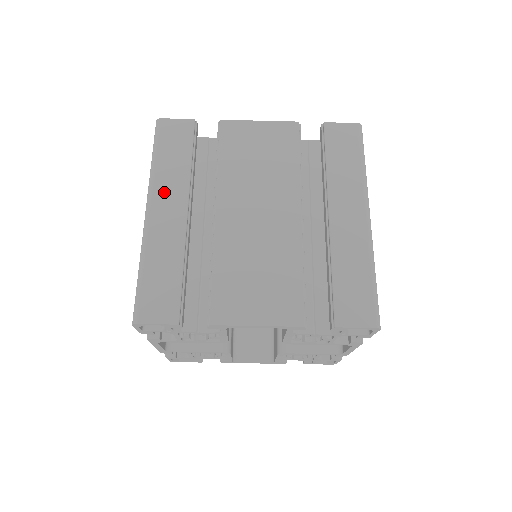
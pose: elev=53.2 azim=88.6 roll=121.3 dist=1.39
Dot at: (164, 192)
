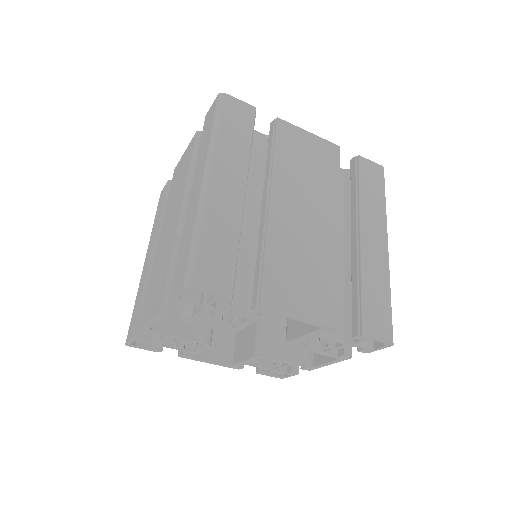
Dot at: (225, 164)
